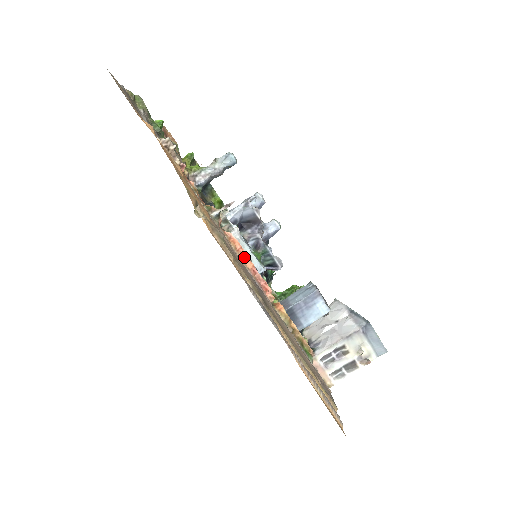
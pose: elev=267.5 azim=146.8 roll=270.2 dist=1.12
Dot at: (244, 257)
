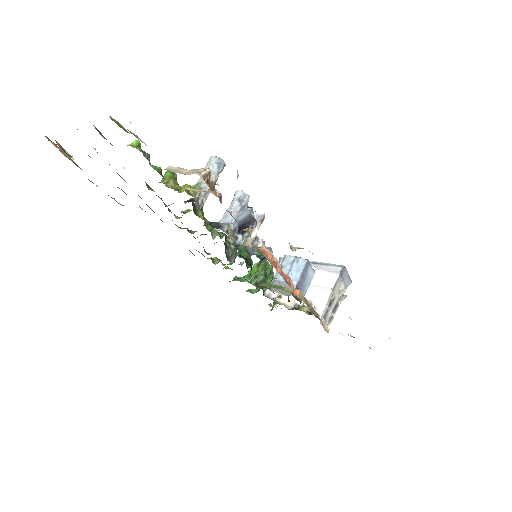
Dot at: (275, 265)
